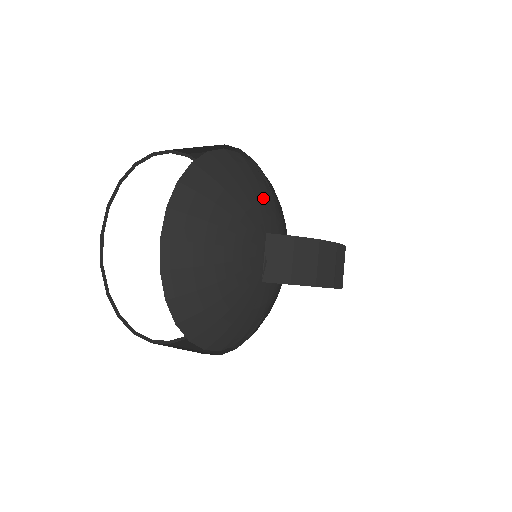
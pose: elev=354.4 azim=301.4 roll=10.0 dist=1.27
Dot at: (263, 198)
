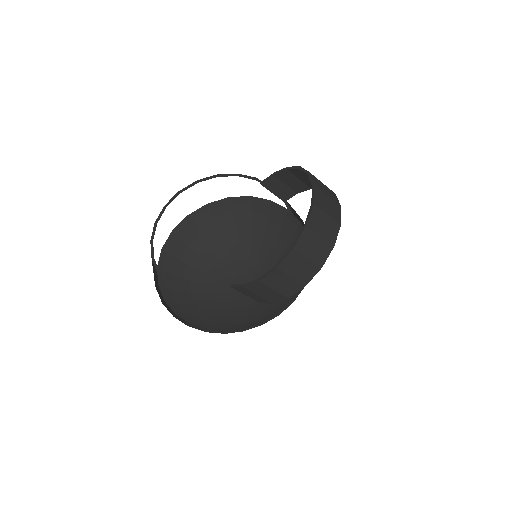
Dot at: (209, 263)
